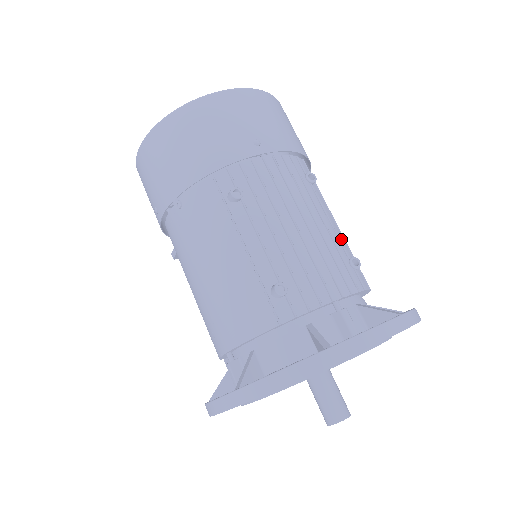
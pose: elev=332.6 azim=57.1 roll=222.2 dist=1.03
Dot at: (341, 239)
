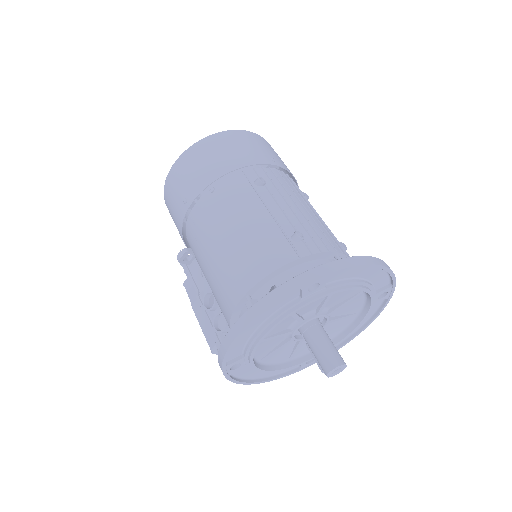
Dot at: occluded
